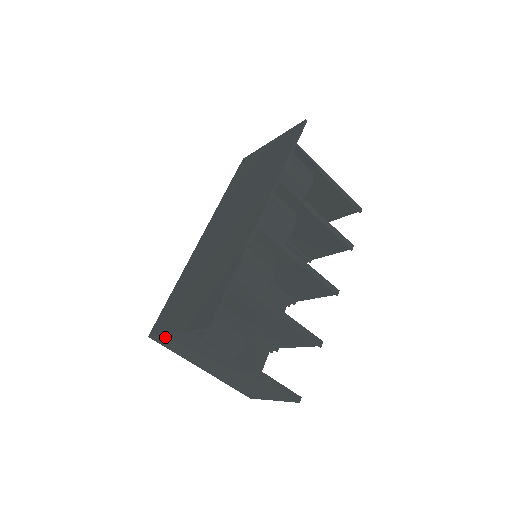
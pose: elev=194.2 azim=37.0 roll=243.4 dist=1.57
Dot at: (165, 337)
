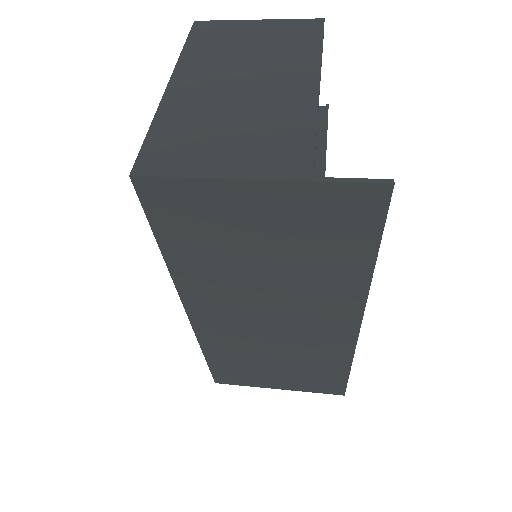
Dot at: occluded
